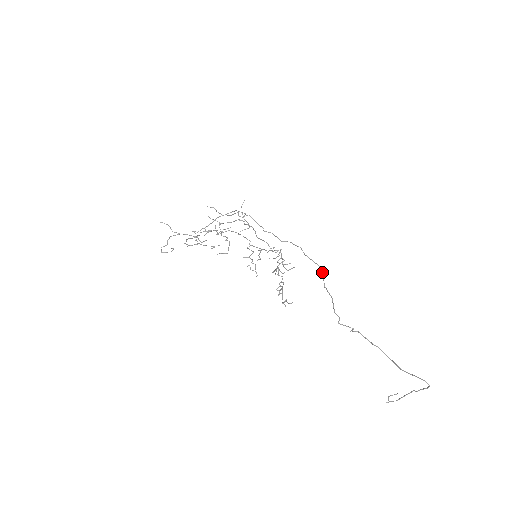
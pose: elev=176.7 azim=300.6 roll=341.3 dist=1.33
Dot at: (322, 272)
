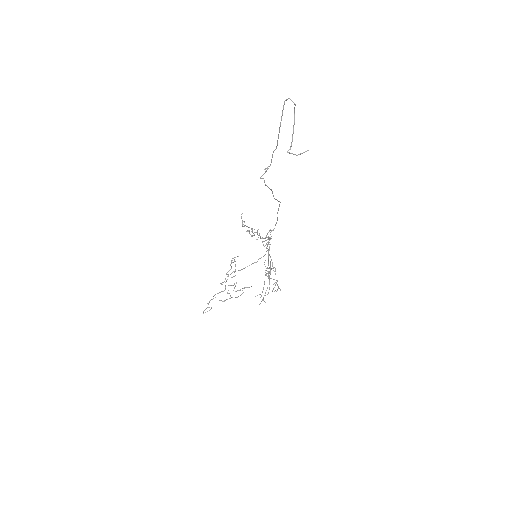
Dot at: occluded
